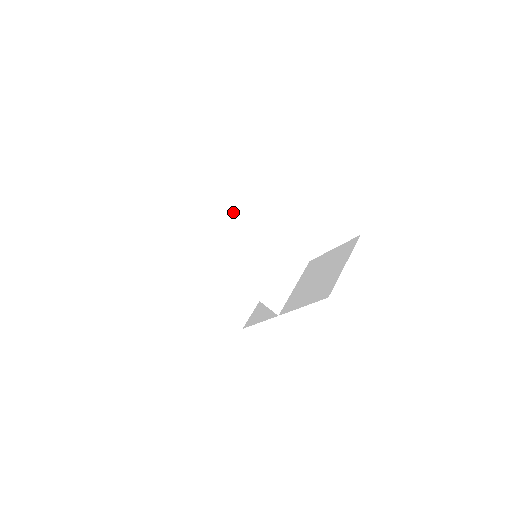
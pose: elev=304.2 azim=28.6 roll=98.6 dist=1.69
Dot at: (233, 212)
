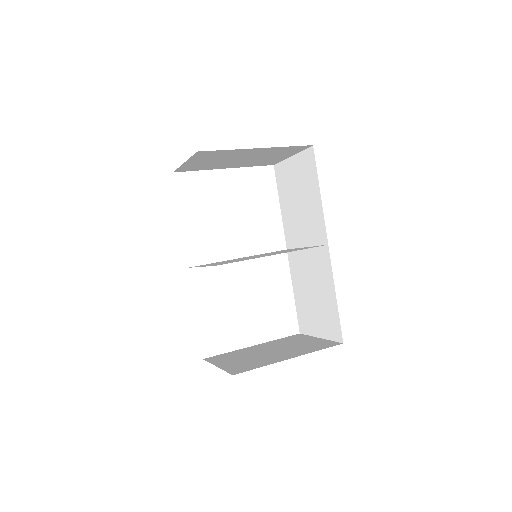
Dot at: occluded
